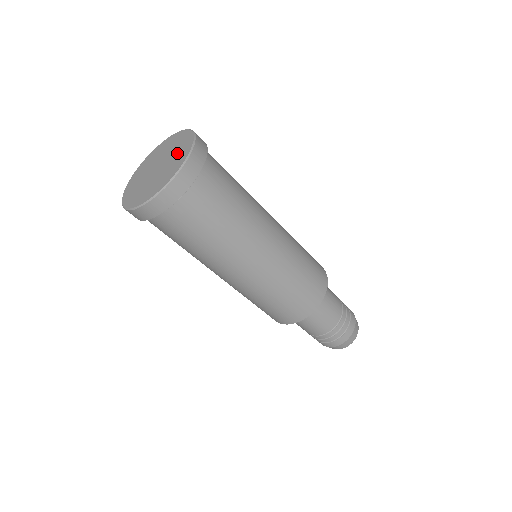
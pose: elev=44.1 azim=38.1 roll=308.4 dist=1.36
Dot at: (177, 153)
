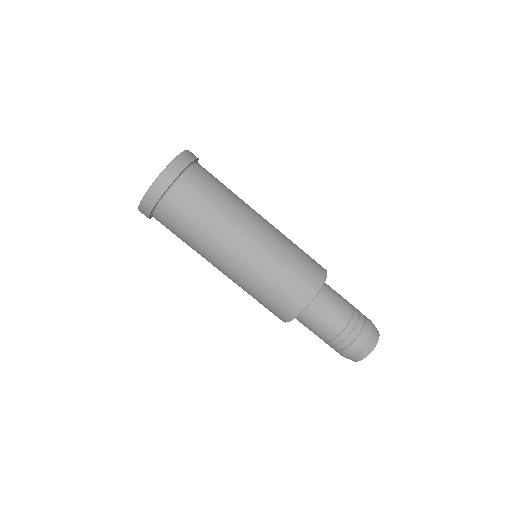
Dot at: occluded
